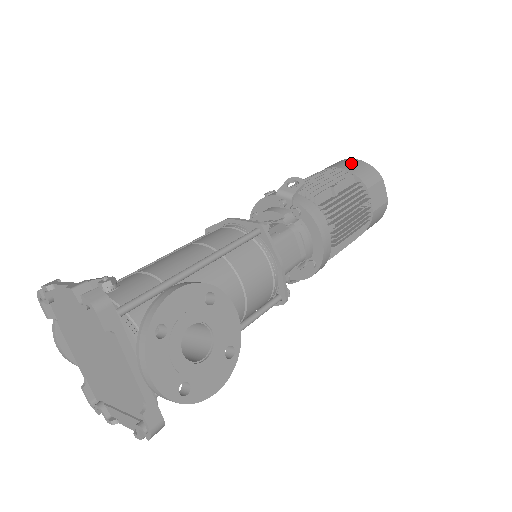
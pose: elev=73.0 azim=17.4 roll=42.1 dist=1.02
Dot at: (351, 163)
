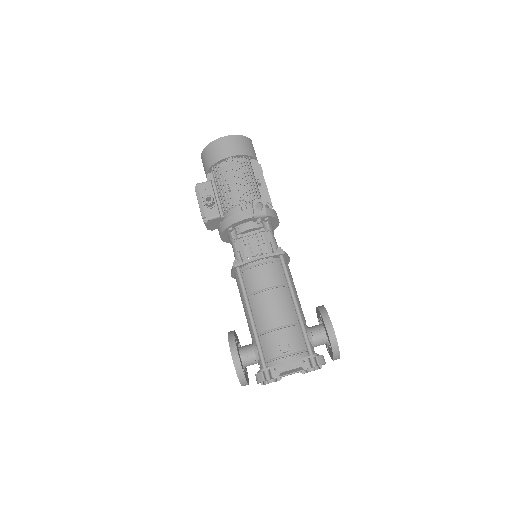
Dot at: (237, 144)
